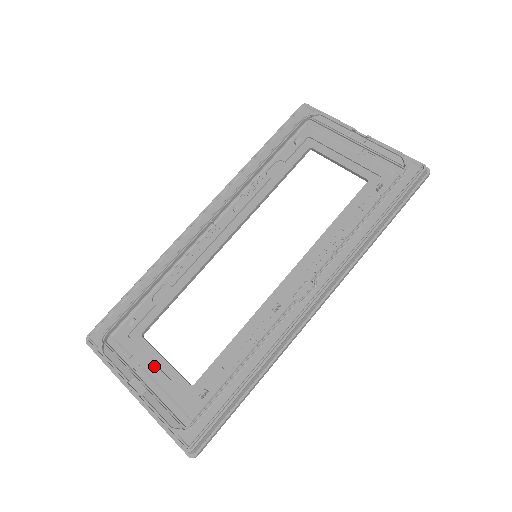
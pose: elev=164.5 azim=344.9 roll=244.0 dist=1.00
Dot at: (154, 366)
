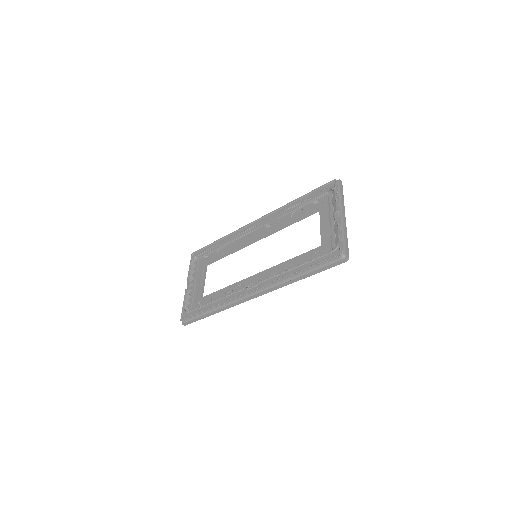
Dot at: (199, 281)
